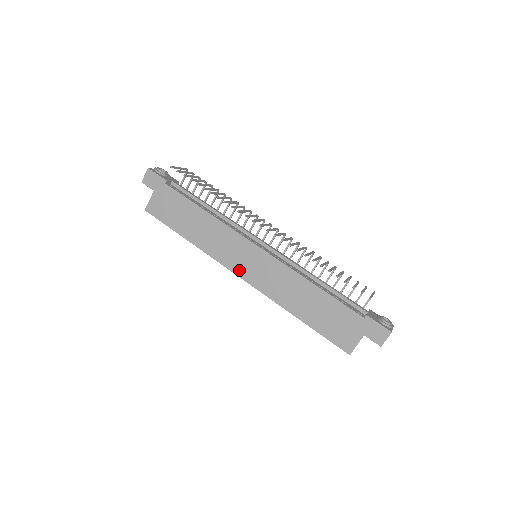
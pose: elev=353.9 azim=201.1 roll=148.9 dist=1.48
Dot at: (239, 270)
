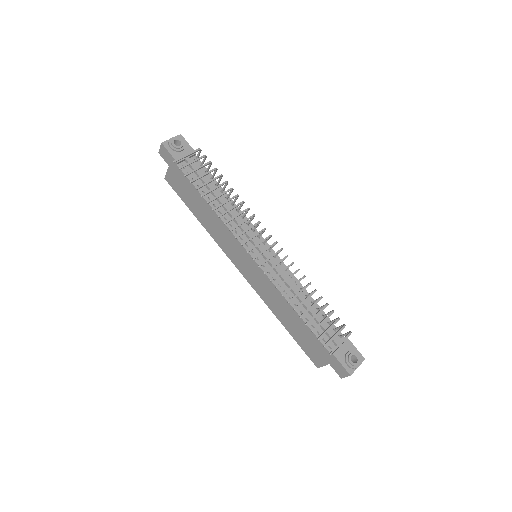
Dot at: (238, 266)
